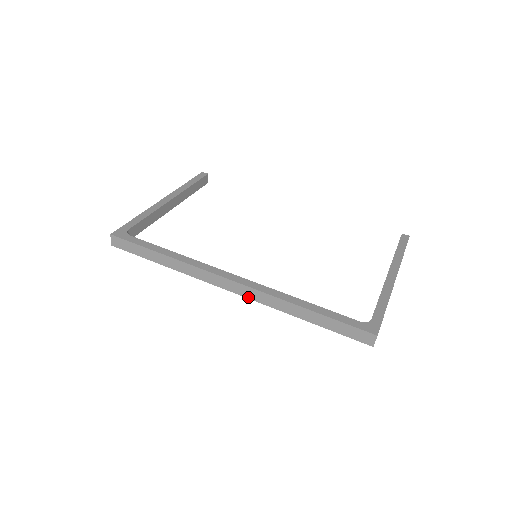
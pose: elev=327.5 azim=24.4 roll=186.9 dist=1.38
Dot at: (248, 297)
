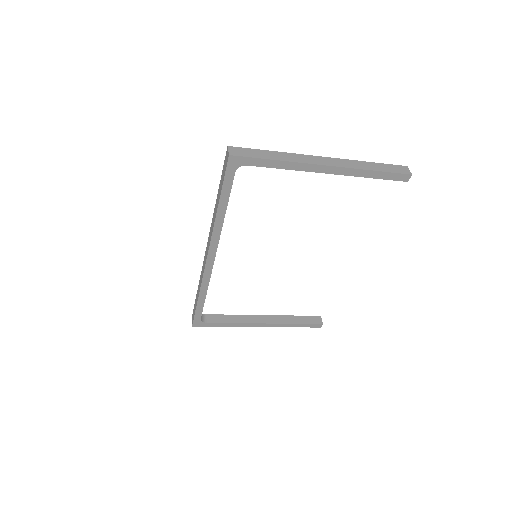
Dot at: (209, 246)
